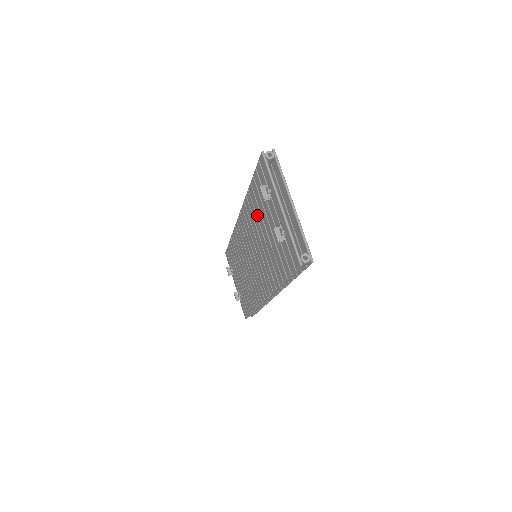
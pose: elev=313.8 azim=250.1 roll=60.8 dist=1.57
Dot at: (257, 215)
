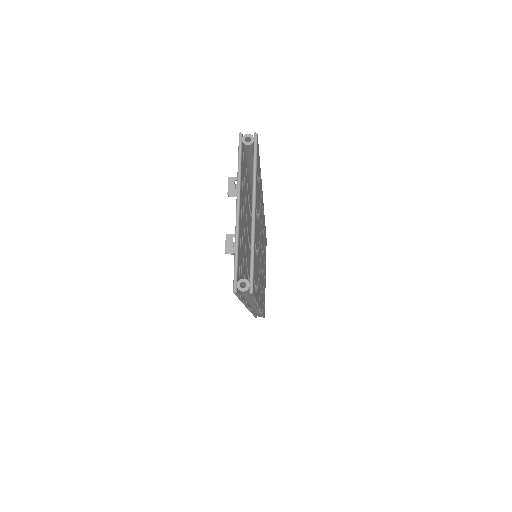
Dot at: occluded
